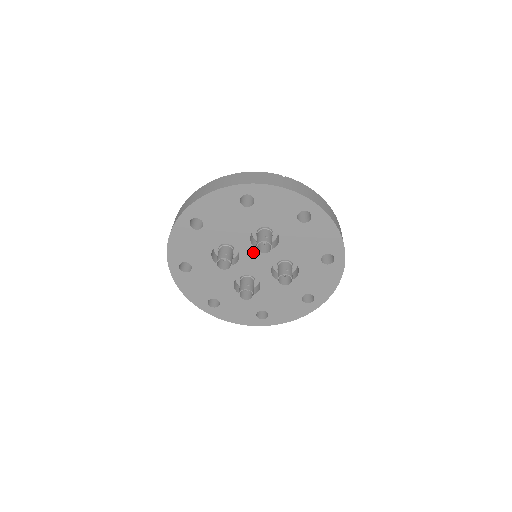
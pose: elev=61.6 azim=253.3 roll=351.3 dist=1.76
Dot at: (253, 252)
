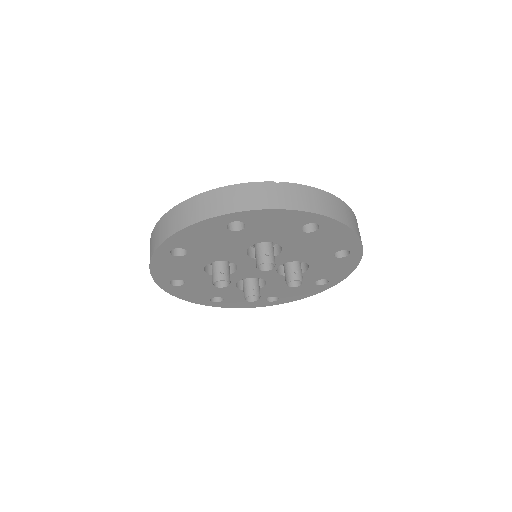
Dot at: (253, 262)
